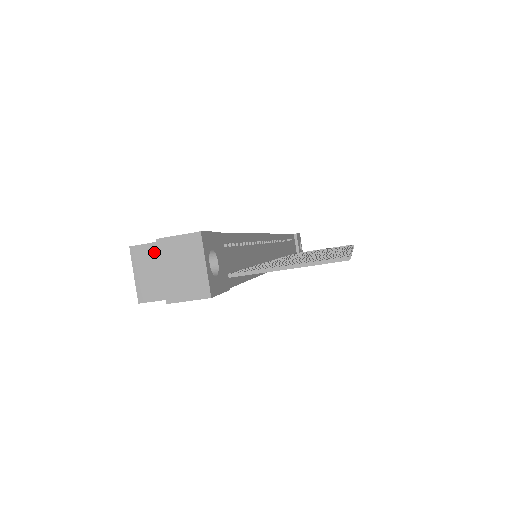
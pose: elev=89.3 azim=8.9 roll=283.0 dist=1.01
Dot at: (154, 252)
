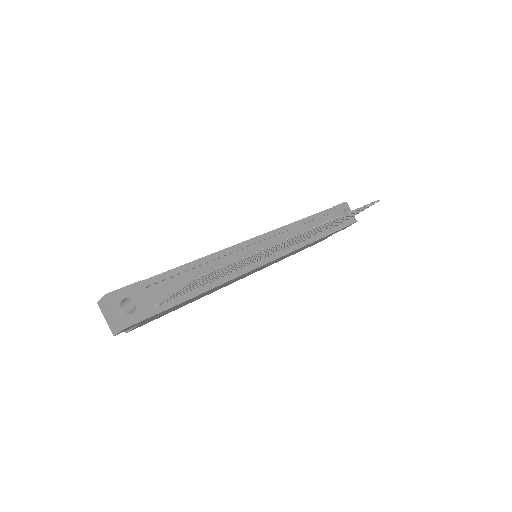
Dot at: occluded
